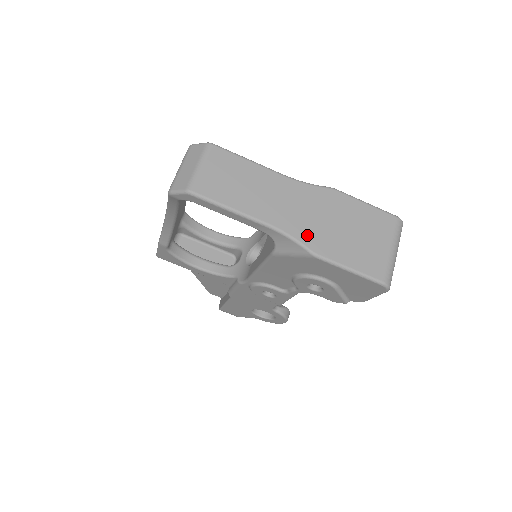
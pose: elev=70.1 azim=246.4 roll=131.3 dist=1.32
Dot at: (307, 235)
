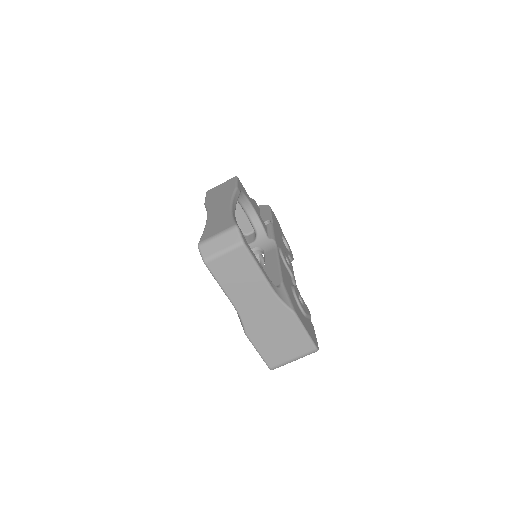
Dot at: (251, 324)
